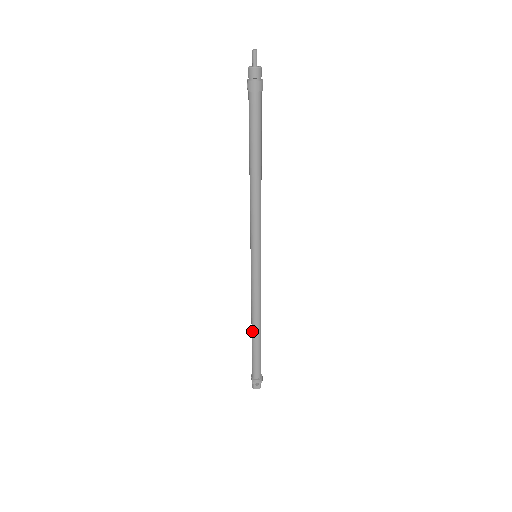
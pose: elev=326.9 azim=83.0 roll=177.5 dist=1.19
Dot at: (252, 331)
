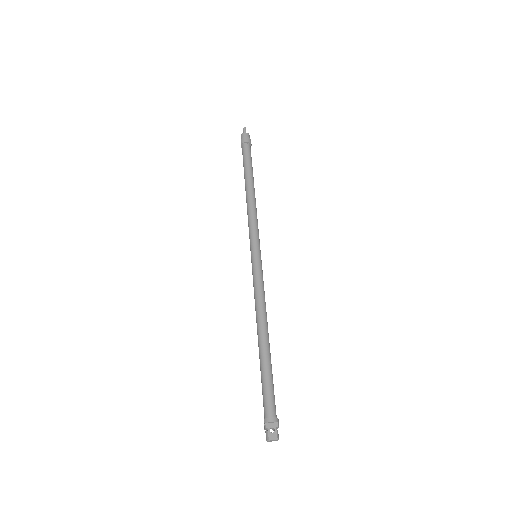
Dot at: (258, 340)
